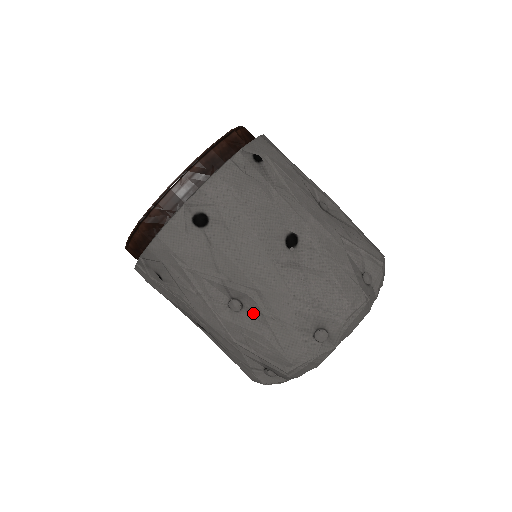
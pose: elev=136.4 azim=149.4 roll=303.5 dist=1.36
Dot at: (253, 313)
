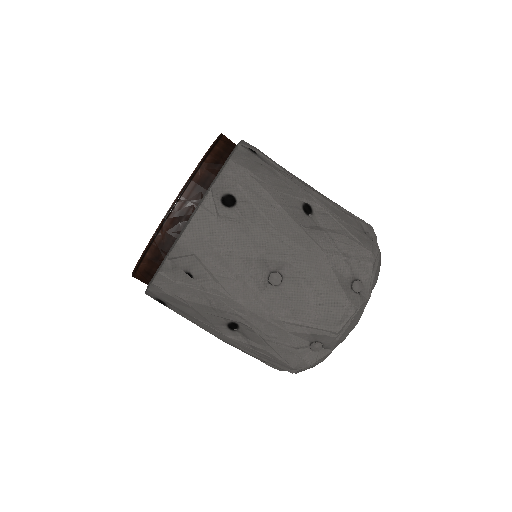
Dot at: (294, 281)
